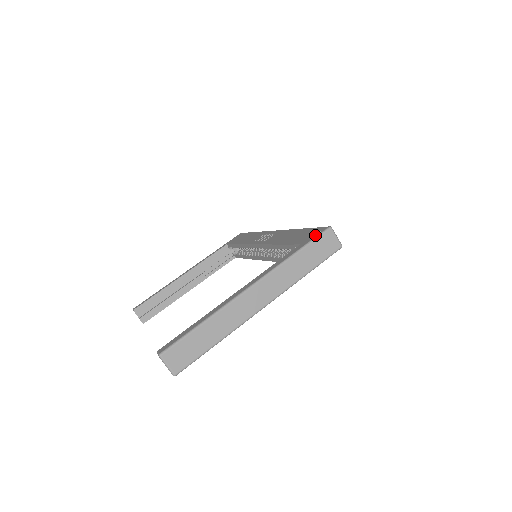
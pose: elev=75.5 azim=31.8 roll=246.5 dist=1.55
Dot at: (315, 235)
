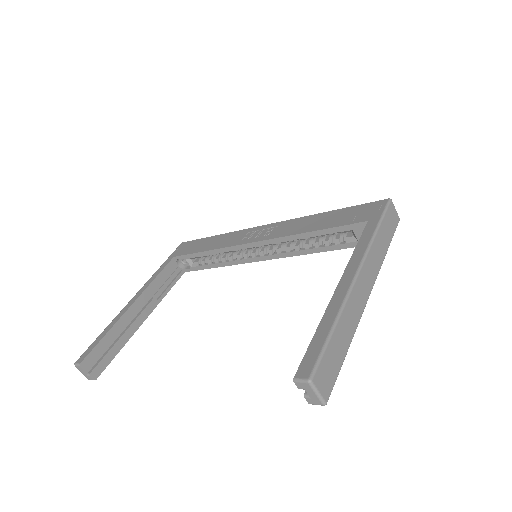
Dot at: (380, 209)
